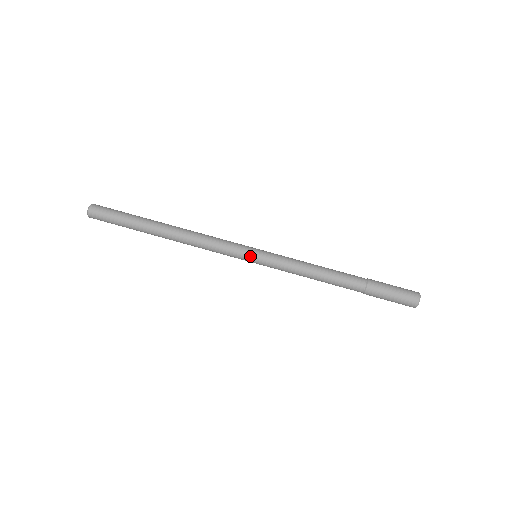
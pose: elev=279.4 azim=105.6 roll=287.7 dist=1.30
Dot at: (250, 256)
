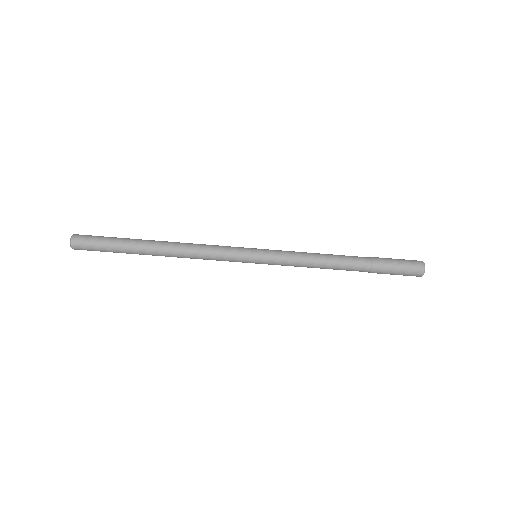
Dot at: (250, 260)
